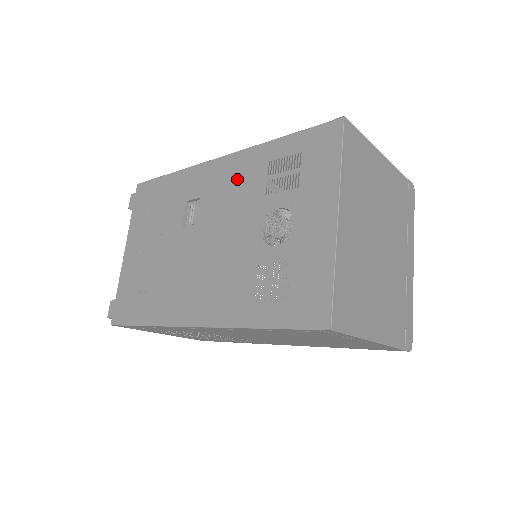
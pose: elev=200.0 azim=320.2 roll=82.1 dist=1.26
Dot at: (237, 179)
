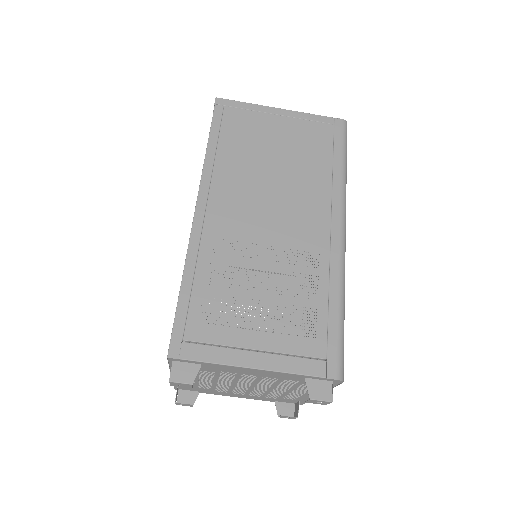
Dot at: occluded
